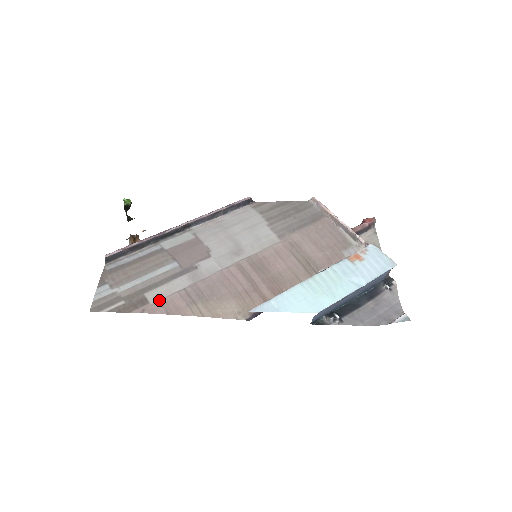
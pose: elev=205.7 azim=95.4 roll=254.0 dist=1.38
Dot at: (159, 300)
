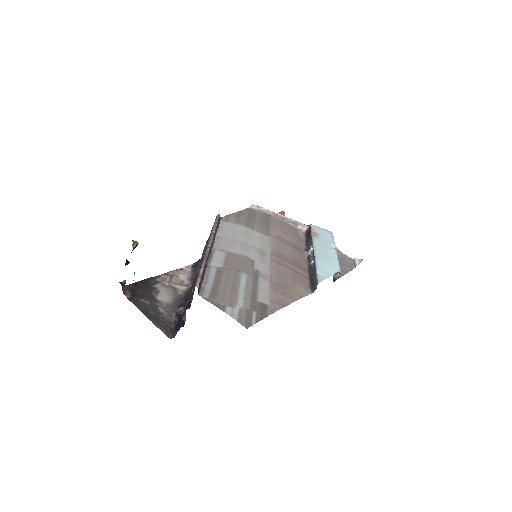
Dot at: (269, 300)
